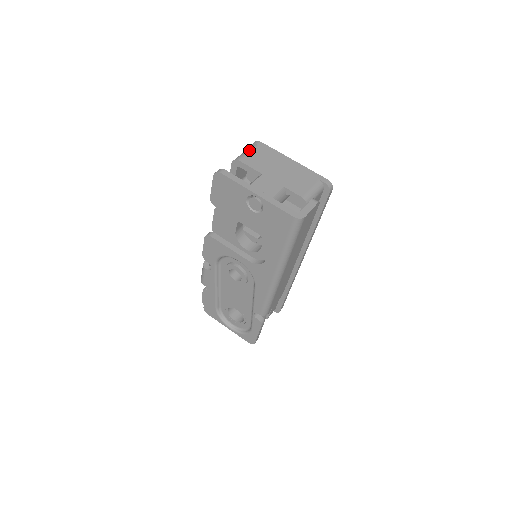
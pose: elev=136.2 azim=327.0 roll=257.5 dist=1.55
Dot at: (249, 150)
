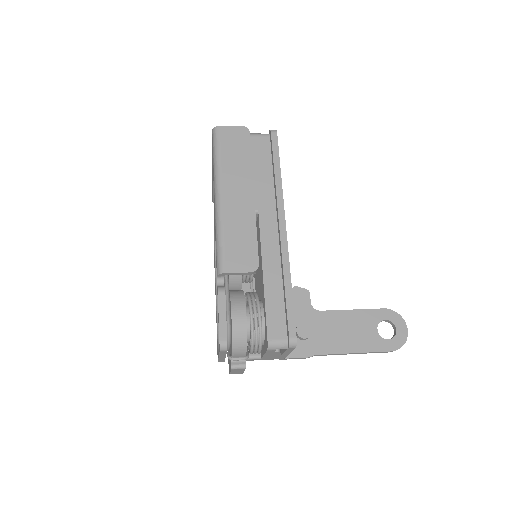
Dot at: occluded
